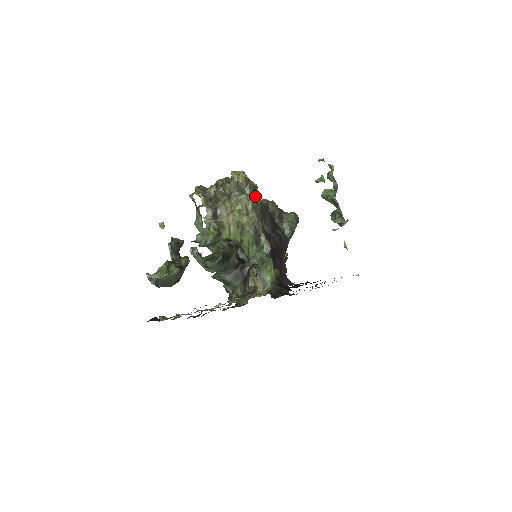
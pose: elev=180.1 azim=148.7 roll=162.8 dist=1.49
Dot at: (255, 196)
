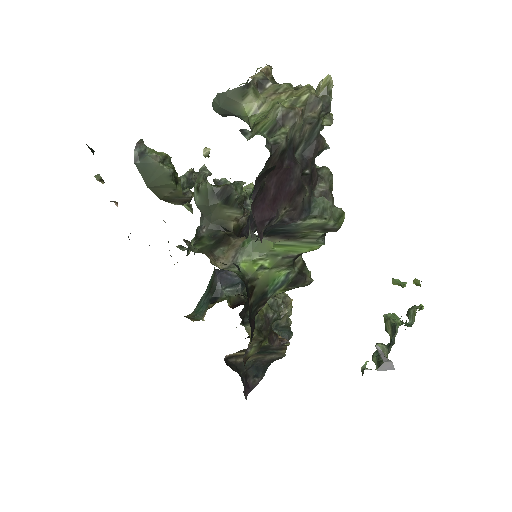
Dot at: (321, 109)
